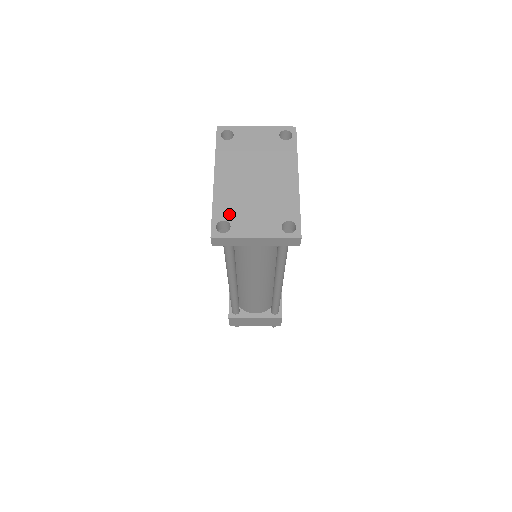
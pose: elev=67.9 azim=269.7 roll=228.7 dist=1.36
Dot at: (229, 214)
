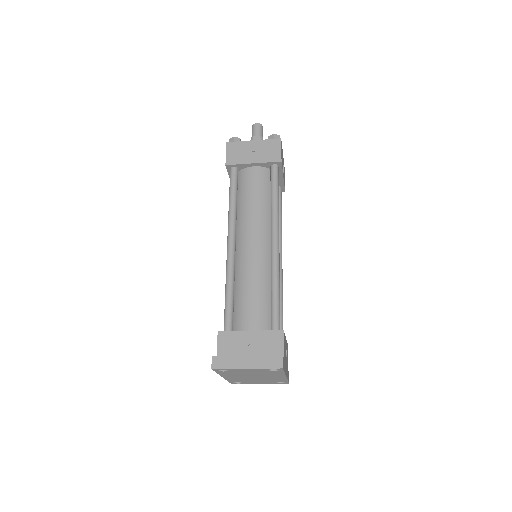
Dot at: occluded
